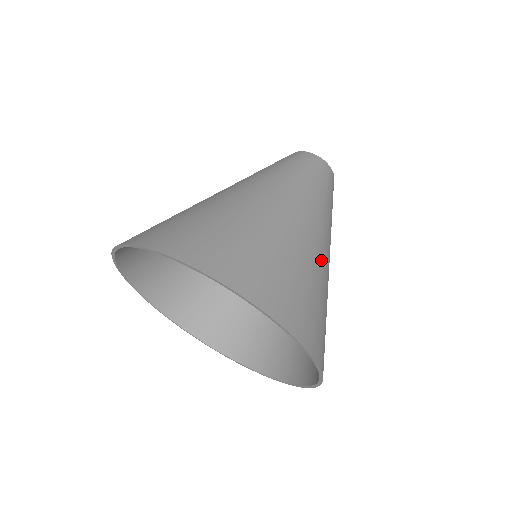
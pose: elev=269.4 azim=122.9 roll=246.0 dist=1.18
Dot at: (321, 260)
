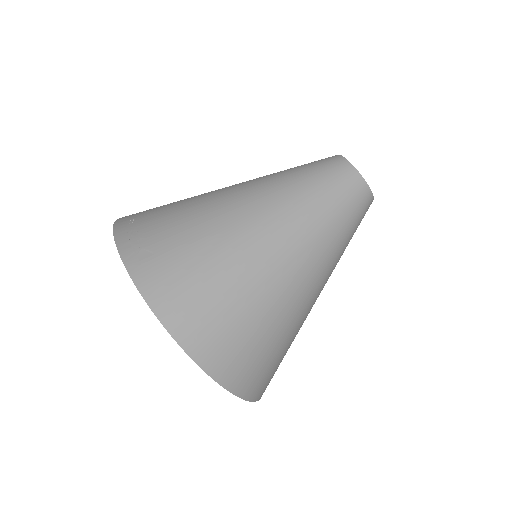
Dot at: (305, 311)
